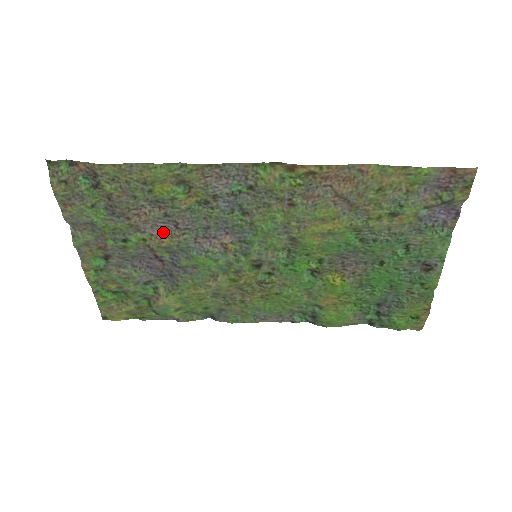
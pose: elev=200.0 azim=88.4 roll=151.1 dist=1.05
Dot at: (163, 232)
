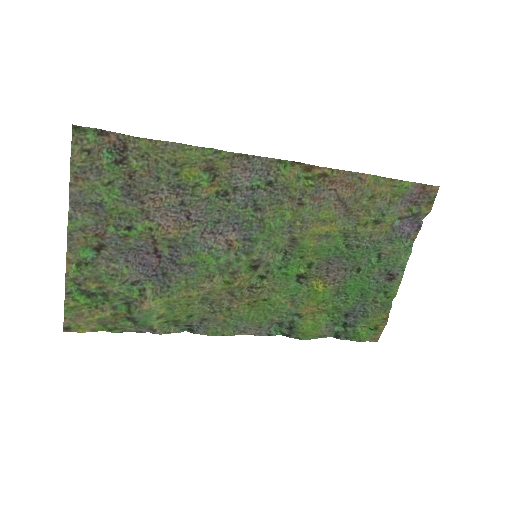
Dot at: (171, 223)
